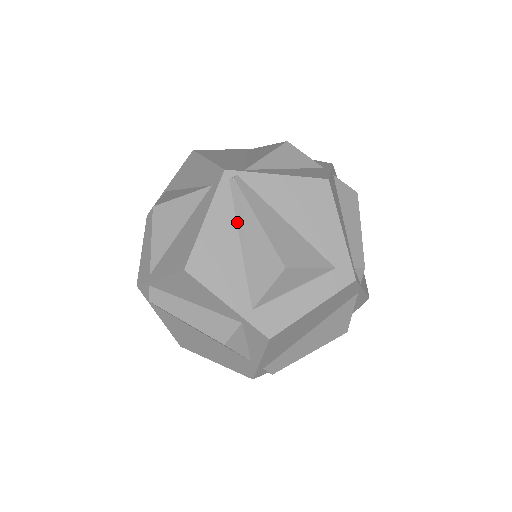
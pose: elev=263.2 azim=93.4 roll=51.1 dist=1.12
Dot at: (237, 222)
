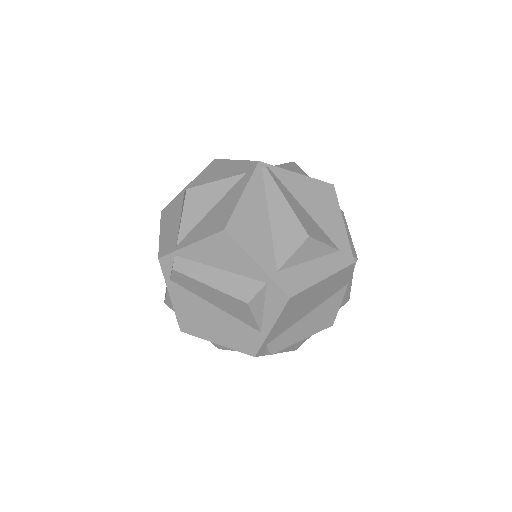
Dot at: (267, 201)
